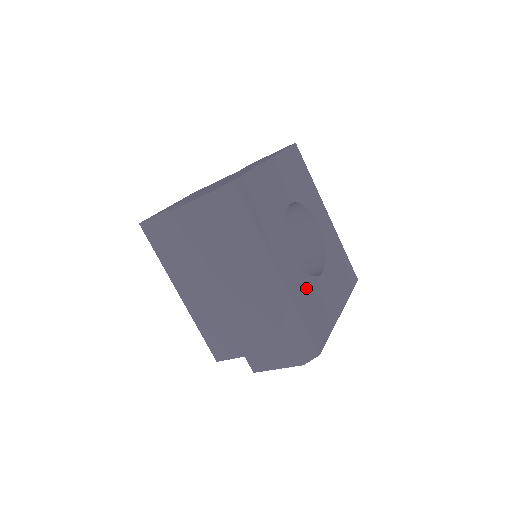
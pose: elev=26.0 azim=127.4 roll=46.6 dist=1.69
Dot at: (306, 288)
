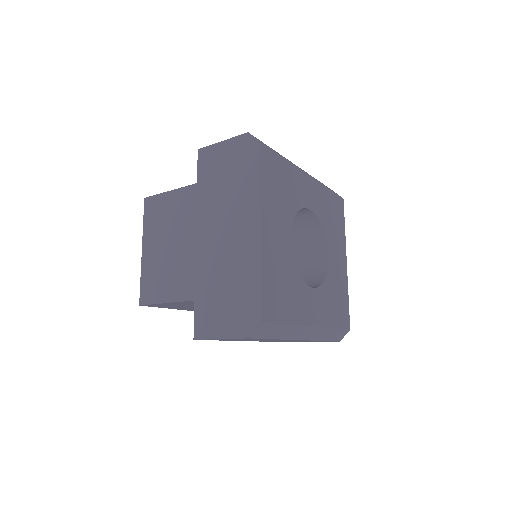
Dot at: (327, 297)
